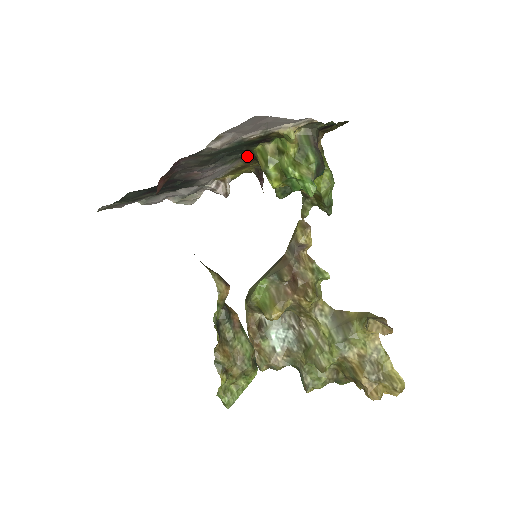
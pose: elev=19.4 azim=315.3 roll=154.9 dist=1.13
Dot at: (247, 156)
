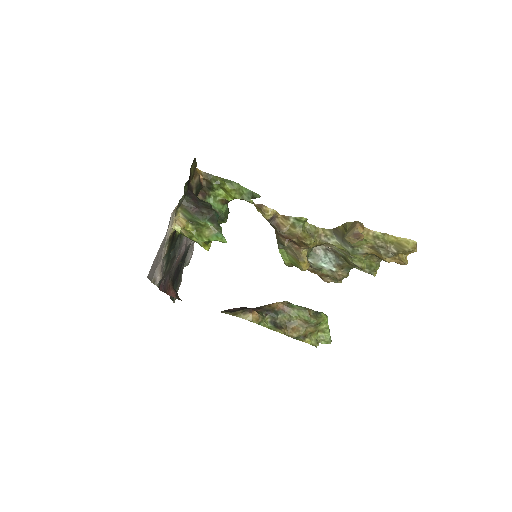
Dot at: occluded
